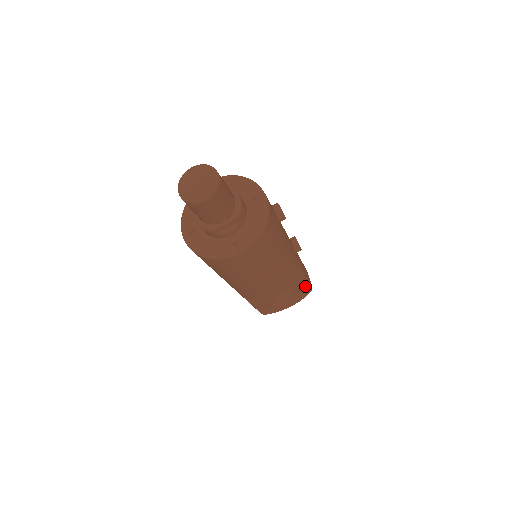
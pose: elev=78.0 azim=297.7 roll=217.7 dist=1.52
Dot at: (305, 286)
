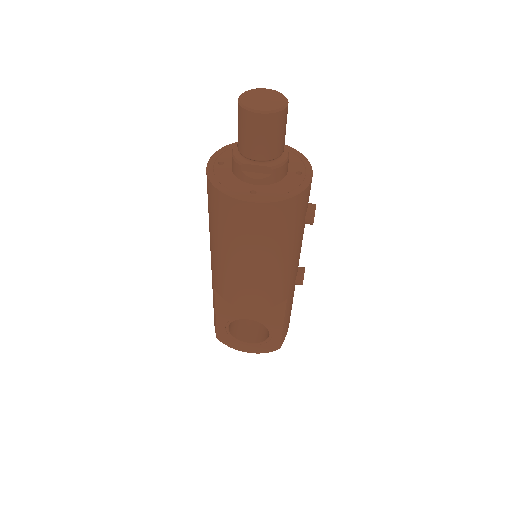
Dot at: (278, 335)
